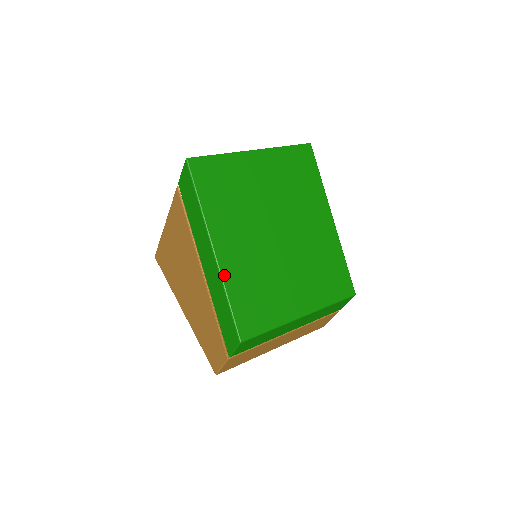
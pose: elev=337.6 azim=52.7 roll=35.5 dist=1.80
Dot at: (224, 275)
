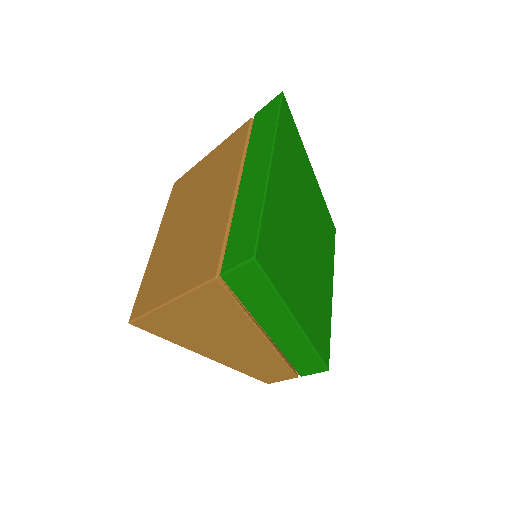
Dot at: (309, 336)
